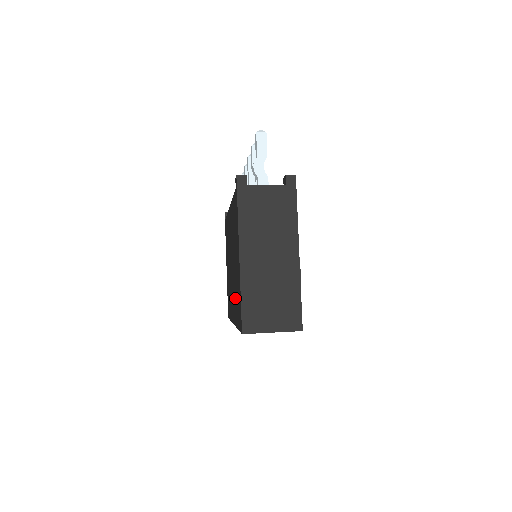
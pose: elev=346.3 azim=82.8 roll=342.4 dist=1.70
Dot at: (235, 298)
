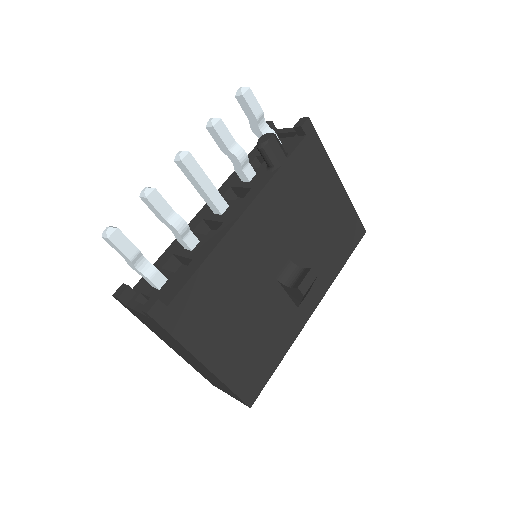
Dot at: occluded
